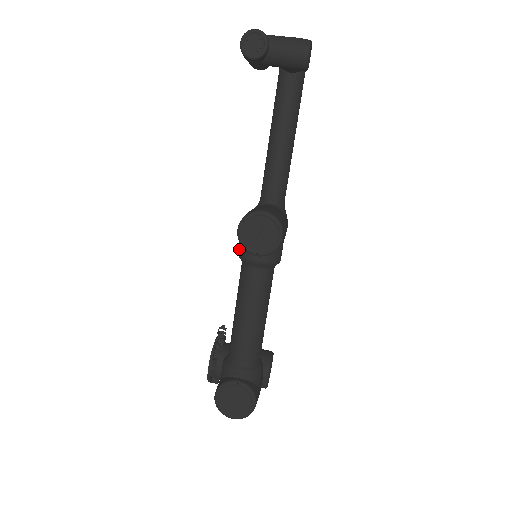
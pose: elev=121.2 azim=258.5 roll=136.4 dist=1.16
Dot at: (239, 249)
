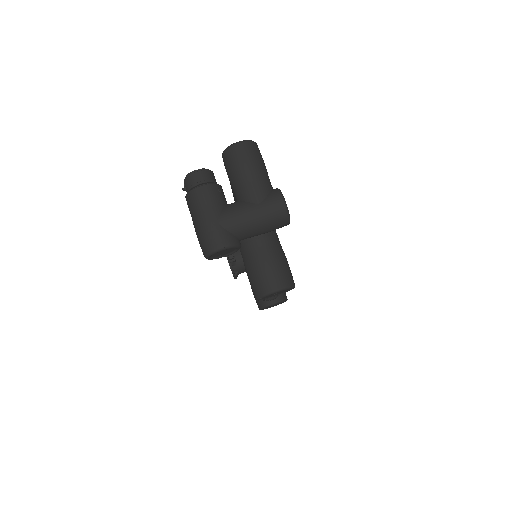
Dot at: occluded
